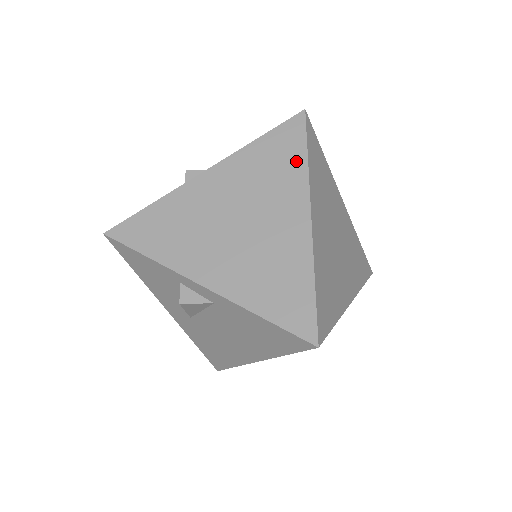
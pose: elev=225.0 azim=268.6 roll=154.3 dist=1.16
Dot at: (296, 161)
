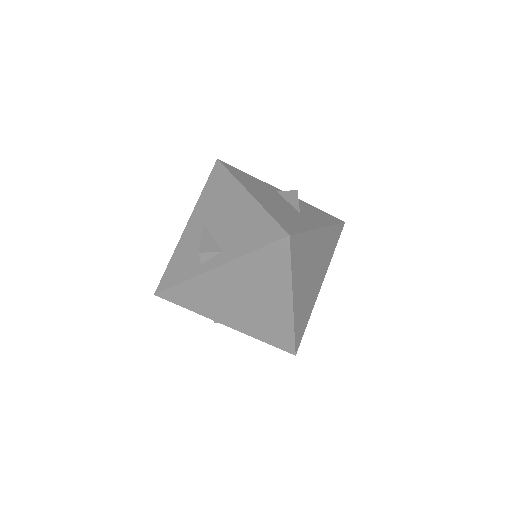
Dot at: (283, 271)
